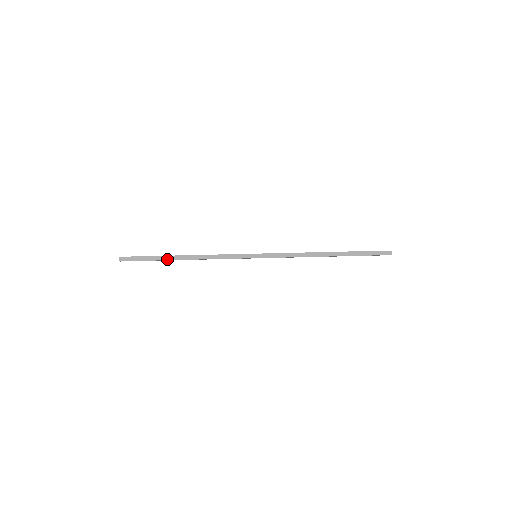
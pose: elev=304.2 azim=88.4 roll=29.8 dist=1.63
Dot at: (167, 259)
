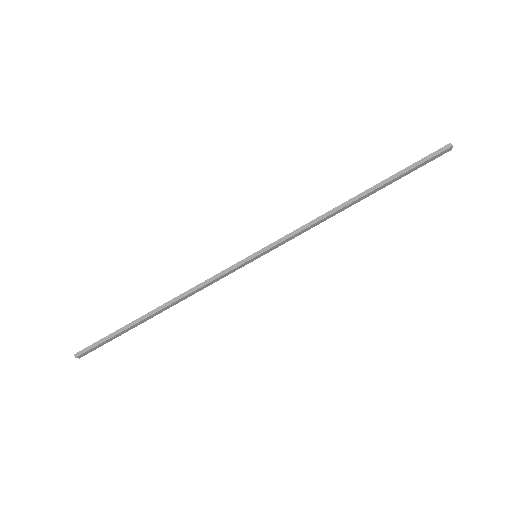
Dot at: (139, 324)
